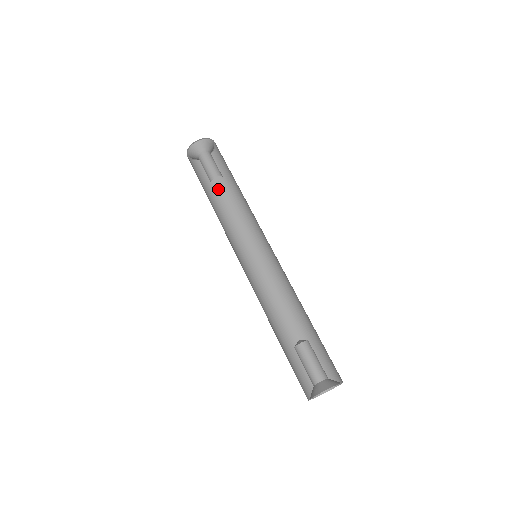
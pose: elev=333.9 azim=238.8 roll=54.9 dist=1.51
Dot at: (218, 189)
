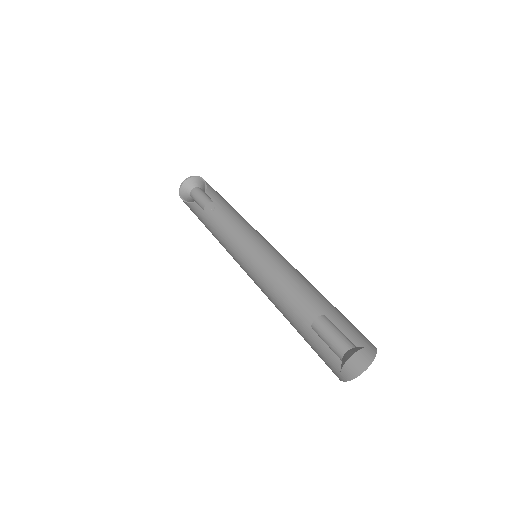
Dot at: (208, 221)
